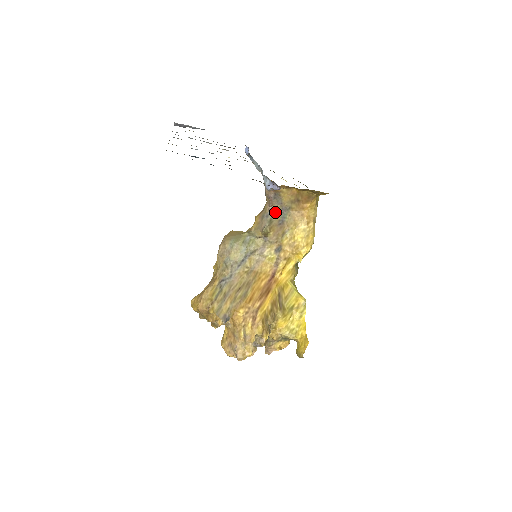
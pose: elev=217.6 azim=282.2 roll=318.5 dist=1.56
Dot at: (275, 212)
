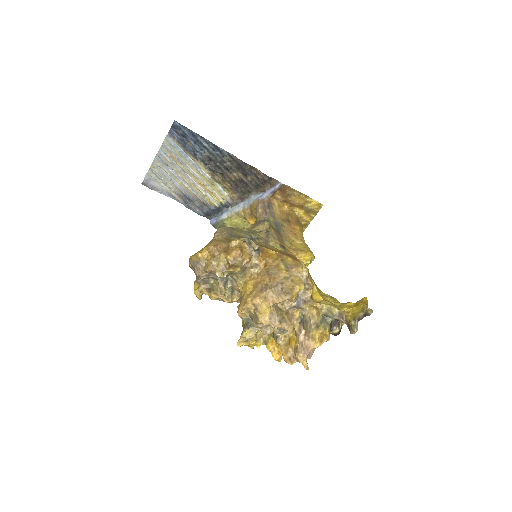
Dot at: (270, 221)
